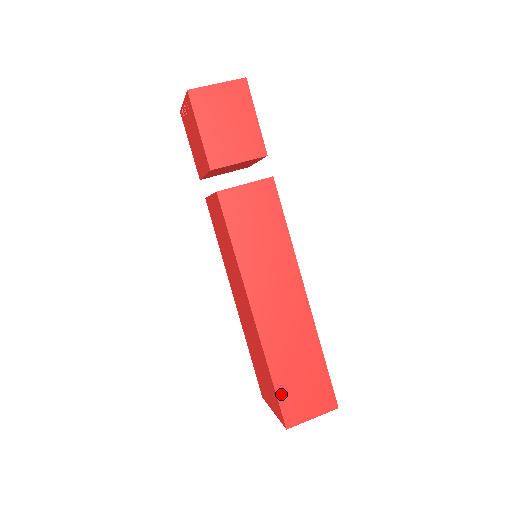
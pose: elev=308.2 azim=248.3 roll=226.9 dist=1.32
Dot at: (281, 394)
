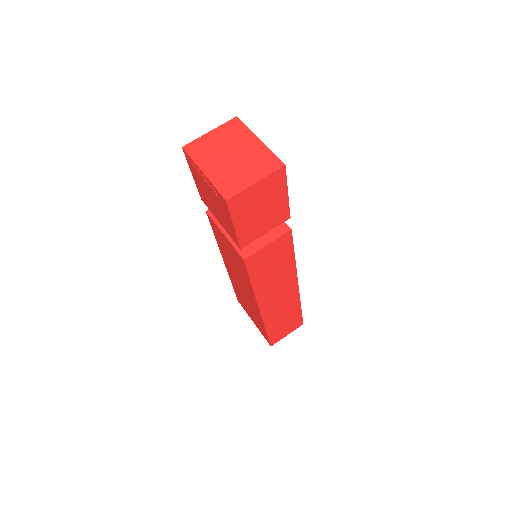
Dot at: (271, 335)
